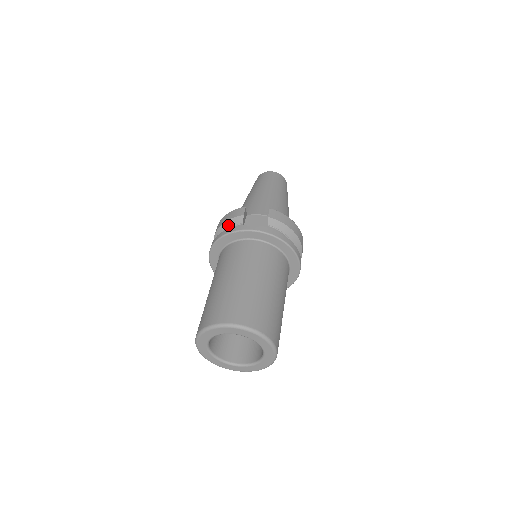
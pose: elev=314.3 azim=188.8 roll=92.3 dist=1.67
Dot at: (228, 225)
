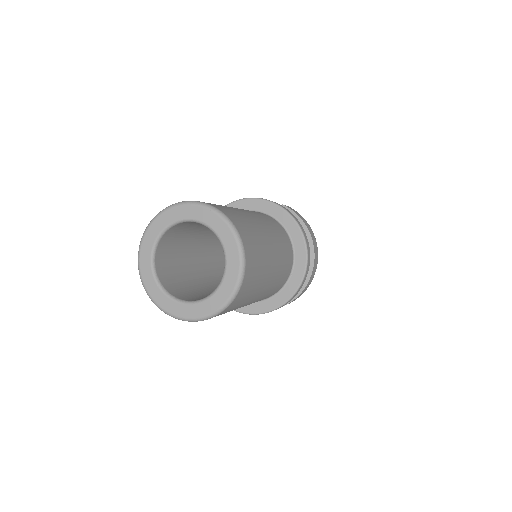
Dot at: occluded
